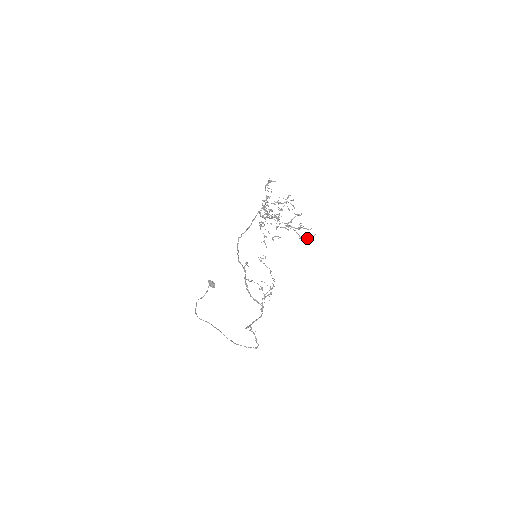
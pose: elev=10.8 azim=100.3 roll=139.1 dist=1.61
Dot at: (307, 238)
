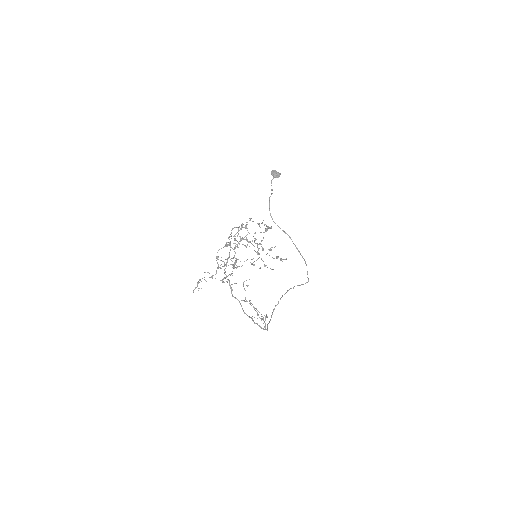
Dot at: (281, 260)
